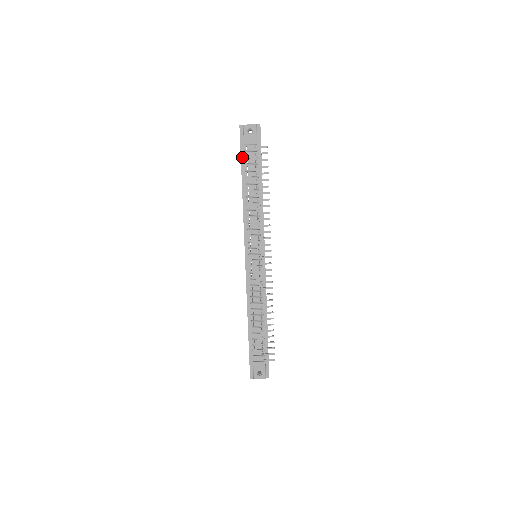
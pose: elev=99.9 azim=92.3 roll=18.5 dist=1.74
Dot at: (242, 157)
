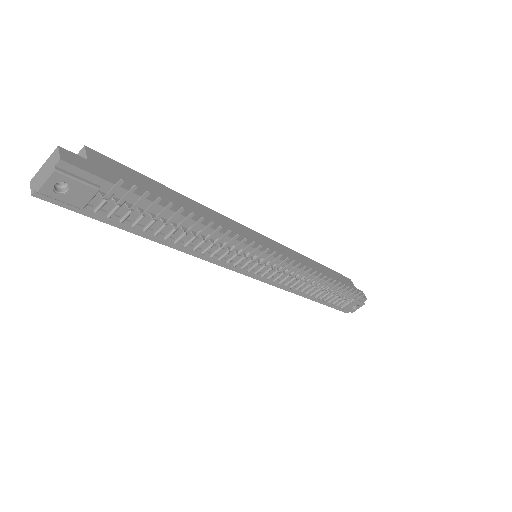
Dot at: (102, 220)
